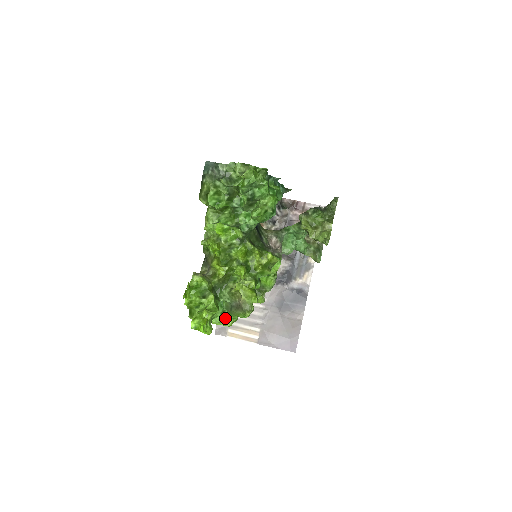
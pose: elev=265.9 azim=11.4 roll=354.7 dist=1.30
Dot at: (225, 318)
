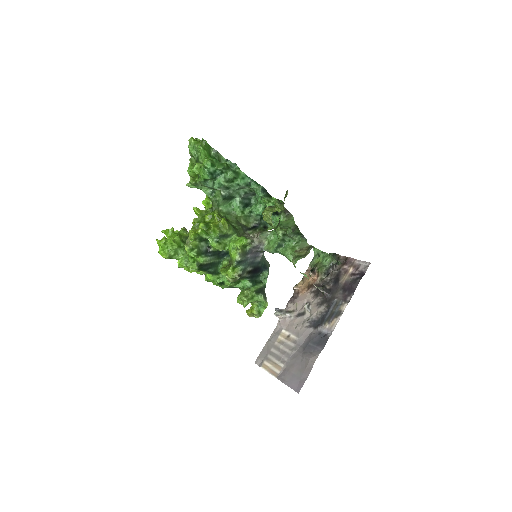
Dot at: (188, 263)
